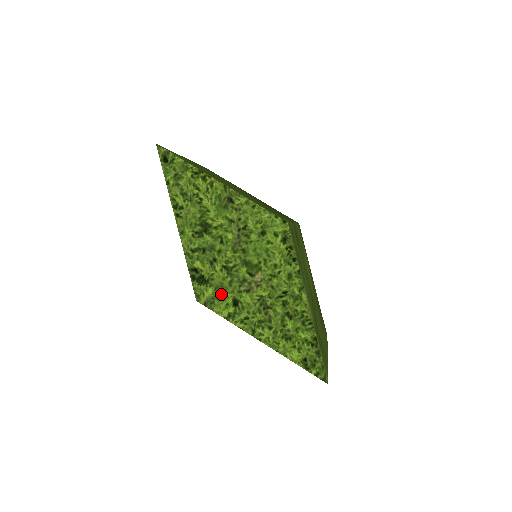
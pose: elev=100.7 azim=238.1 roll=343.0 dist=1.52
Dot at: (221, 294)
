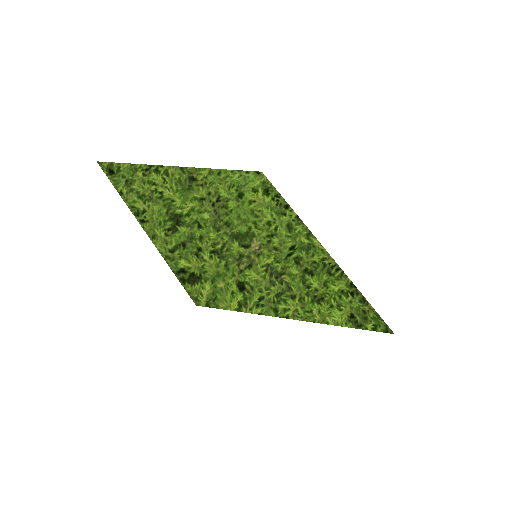
Dot at: (221, 284)
